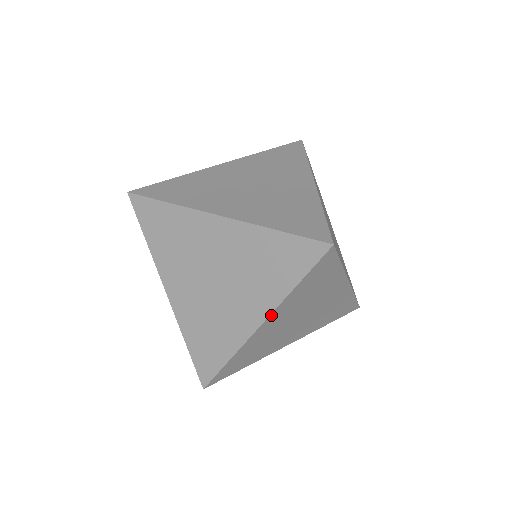
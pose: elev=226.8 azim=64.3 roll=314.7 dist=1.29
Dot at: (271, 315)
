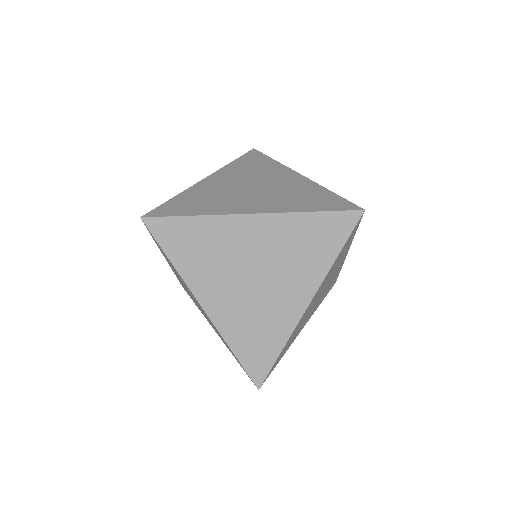
Dot at: (317, 291)
